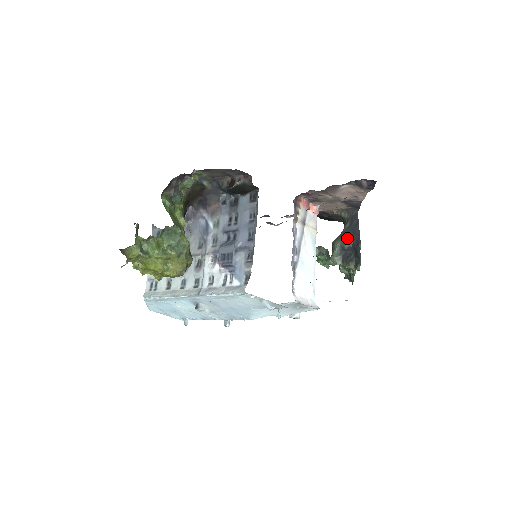
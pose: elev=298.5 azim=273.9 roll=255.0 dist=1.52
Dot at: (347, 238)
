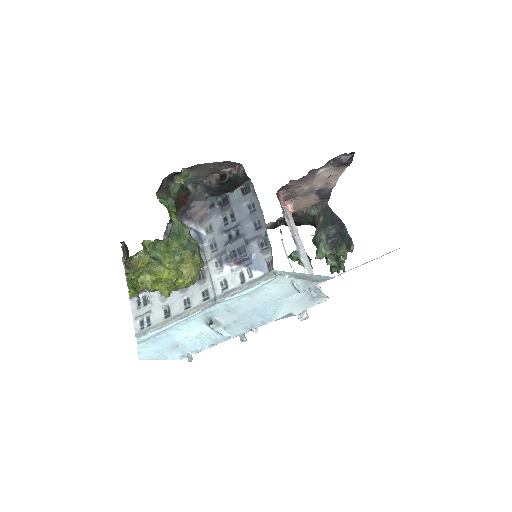
Dot at: (329, 226)
